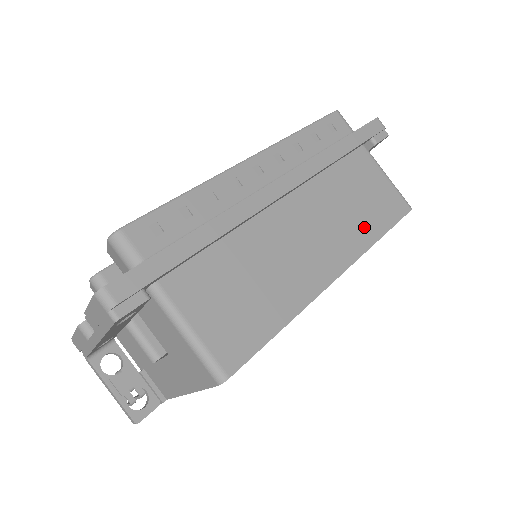
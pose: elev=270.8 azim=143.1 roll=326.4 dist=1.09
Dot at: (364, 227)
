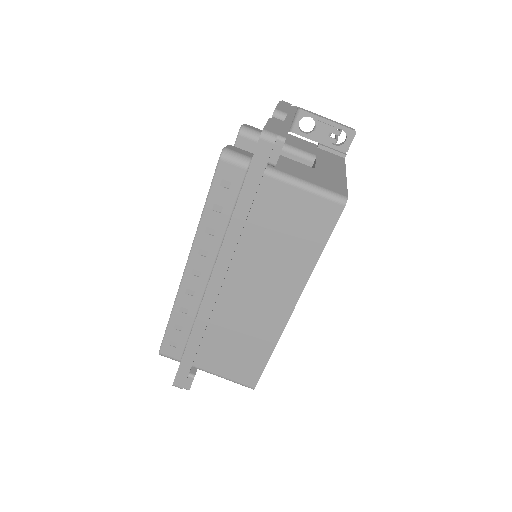
Dot at: (299, 259)
